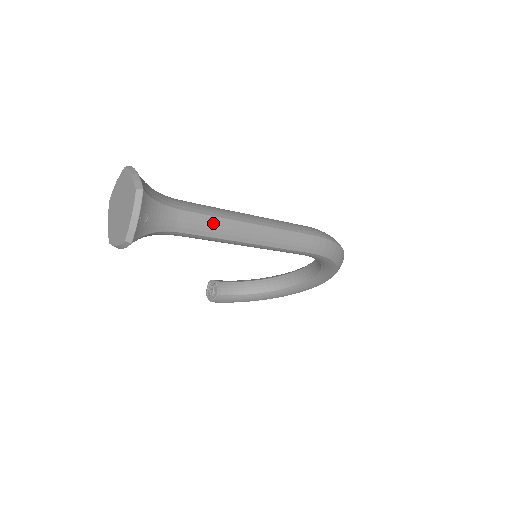
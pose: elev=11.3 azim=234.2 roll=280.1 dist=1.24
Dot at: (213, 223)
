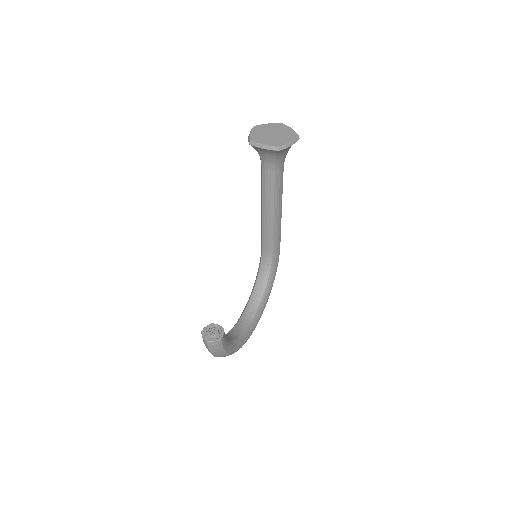
Dot at: occluded
